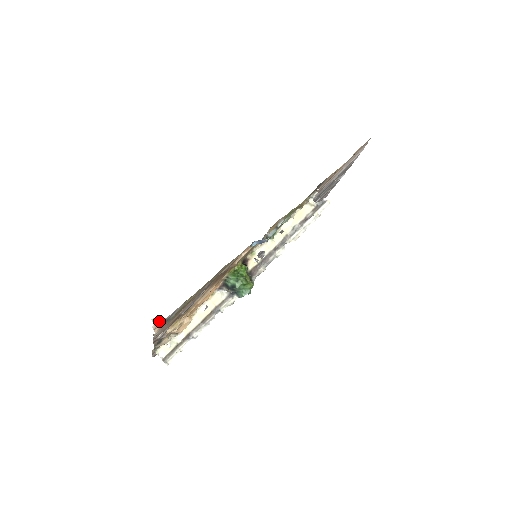
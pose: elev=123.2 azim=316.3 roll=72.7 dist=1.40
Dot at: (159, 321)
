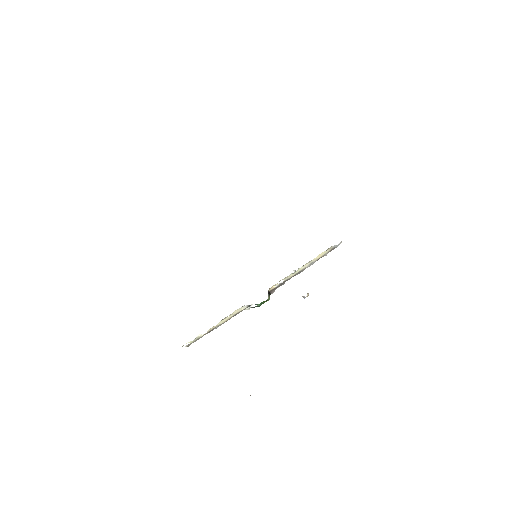
Dot at: occluded
